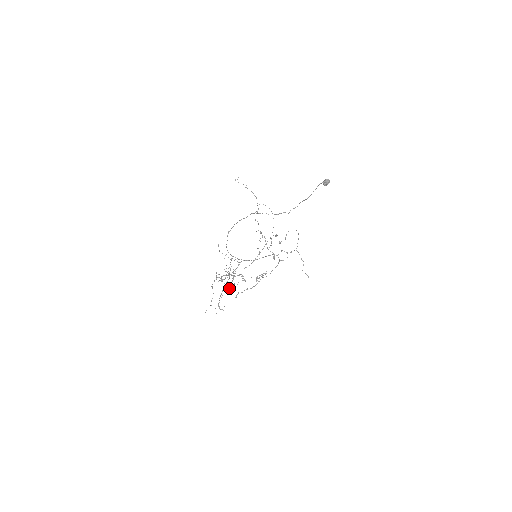
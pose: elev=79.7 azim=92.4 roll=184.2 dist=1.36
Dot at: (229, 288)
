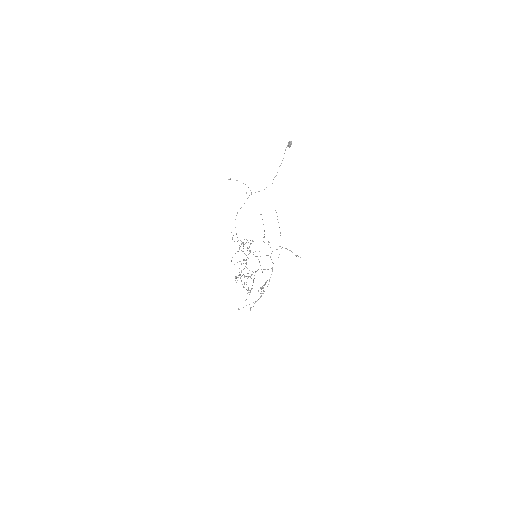
Dot at: occluded
